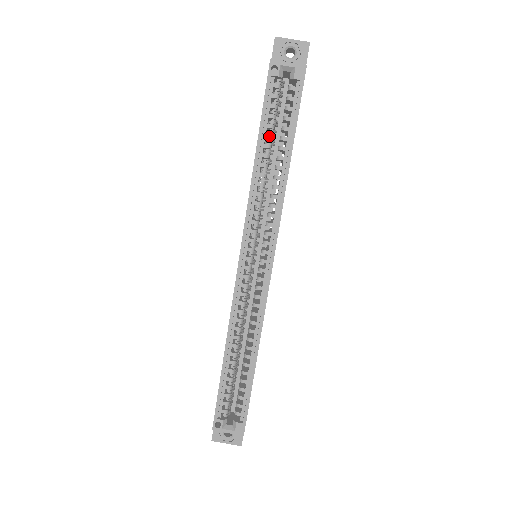
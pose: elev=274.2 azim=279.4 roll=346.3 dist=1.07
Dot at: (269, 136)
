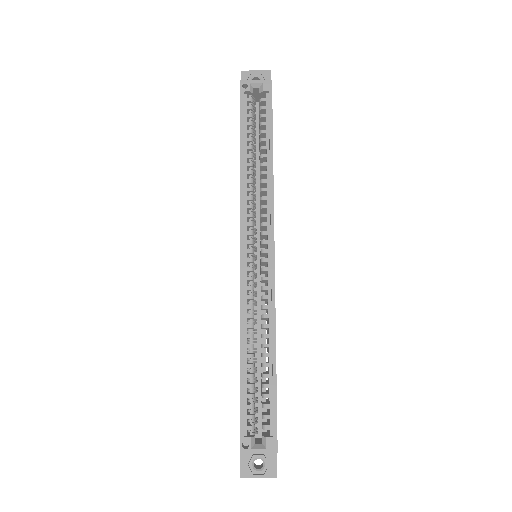
Dot at: (250, 139)
